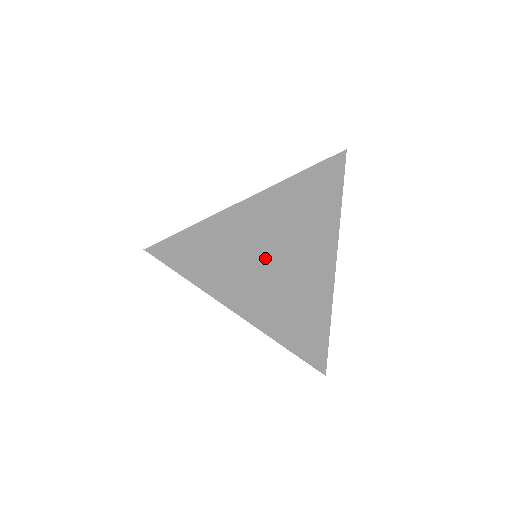
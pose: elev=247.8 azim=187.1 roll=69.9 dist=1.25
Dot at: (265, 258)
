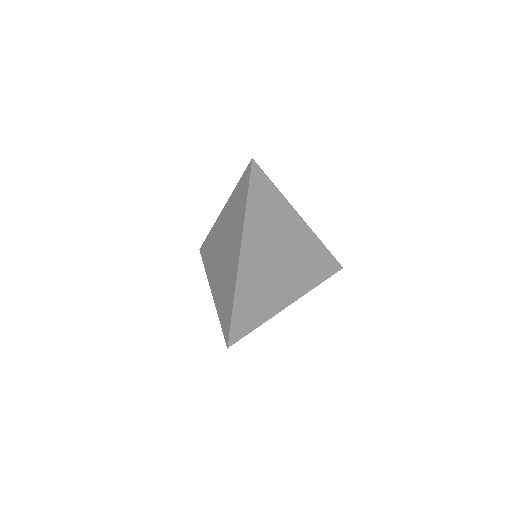
Dot at: (272, 271)
